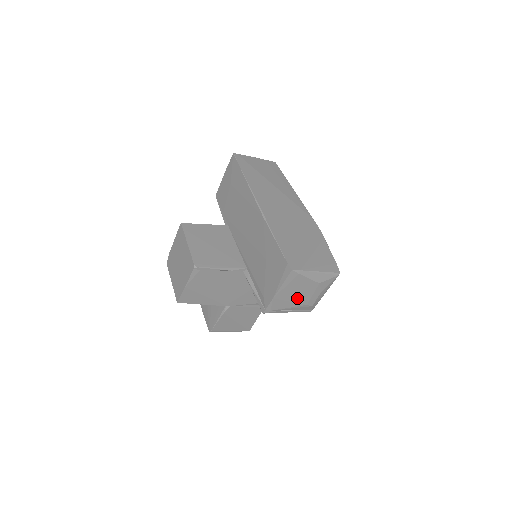
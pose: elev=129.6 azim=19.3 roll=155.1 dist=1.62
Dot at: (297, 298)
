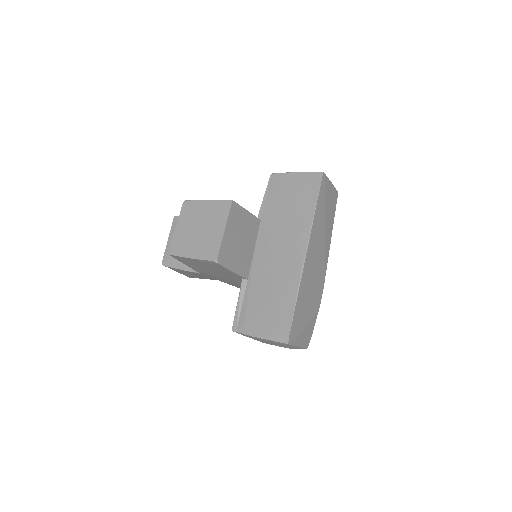
Dot at: occluded
